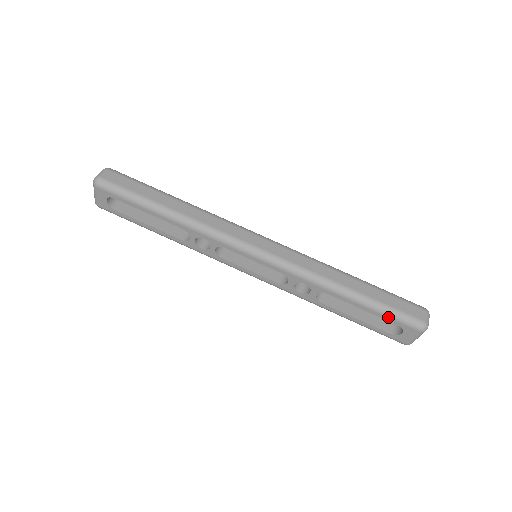
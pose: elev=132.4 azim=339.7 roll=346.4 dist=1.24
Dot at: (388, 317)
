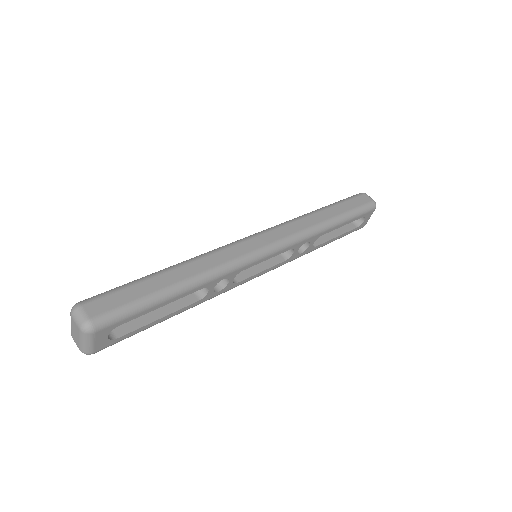
Dot at: (358, 216)
